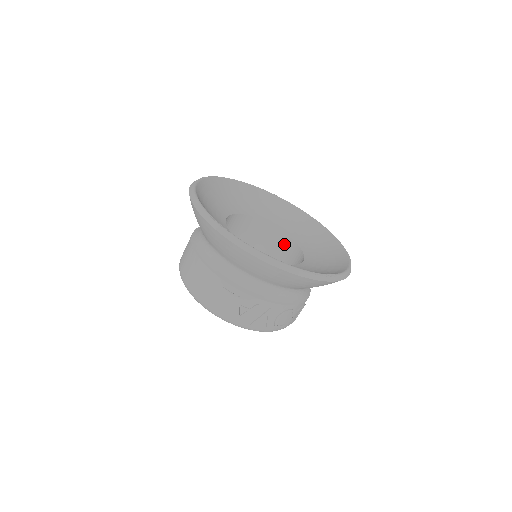
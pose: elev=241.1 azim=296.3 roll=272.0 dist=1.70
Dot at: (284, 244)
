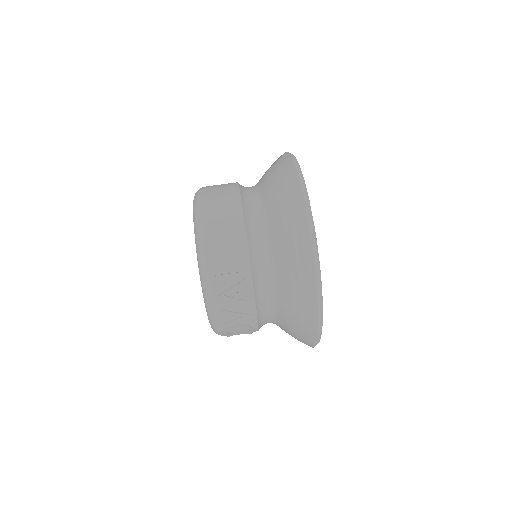
Dot at: occluded
